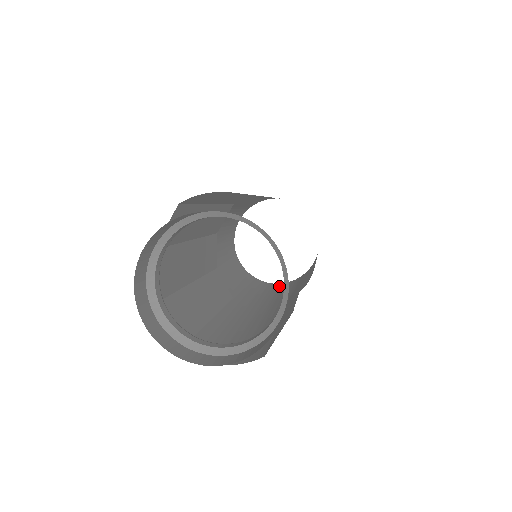
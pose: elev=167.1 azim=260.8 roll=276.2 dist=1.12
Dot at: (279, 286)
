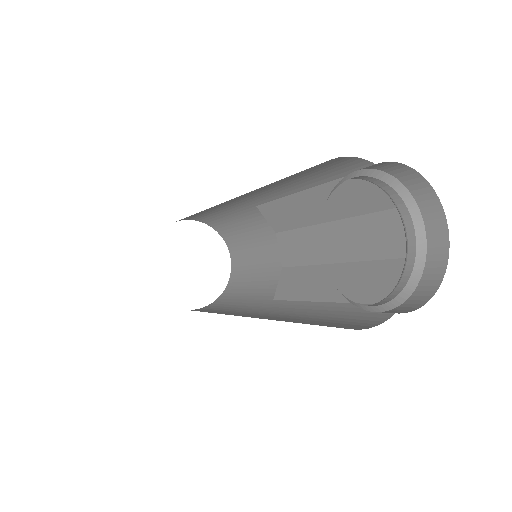
Dot at: (211, 307)
